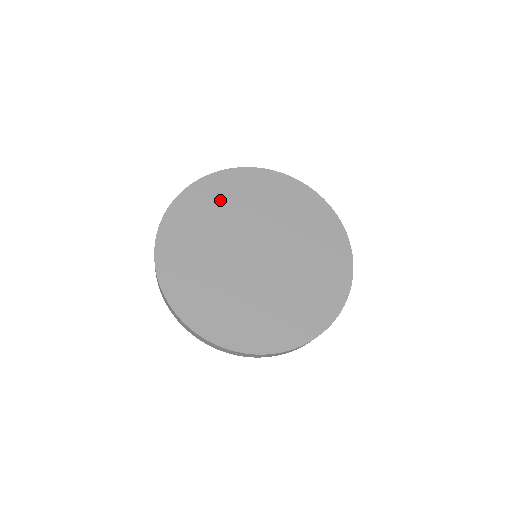
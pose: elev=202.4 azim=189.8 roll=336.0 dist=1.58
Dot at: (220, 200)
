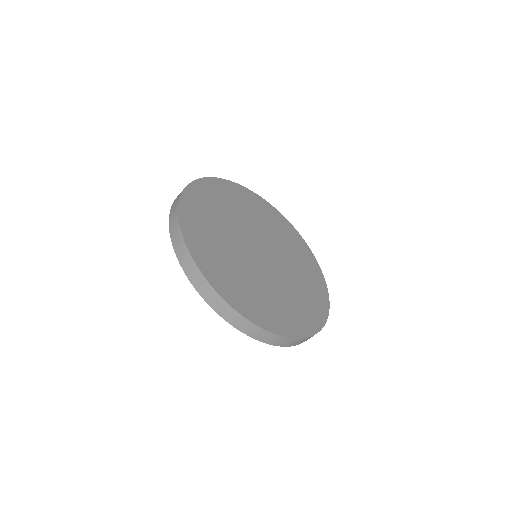
Dot at: (207, 215)
